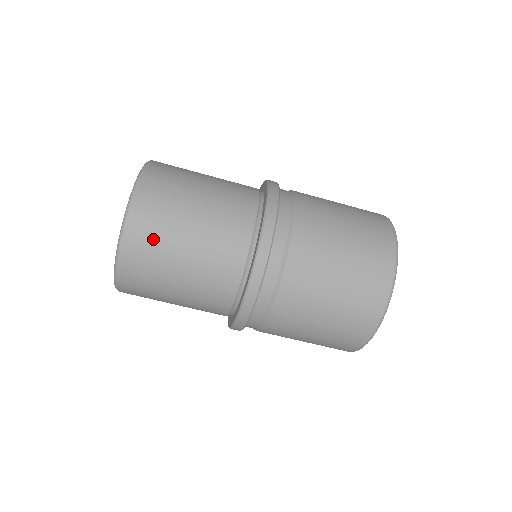
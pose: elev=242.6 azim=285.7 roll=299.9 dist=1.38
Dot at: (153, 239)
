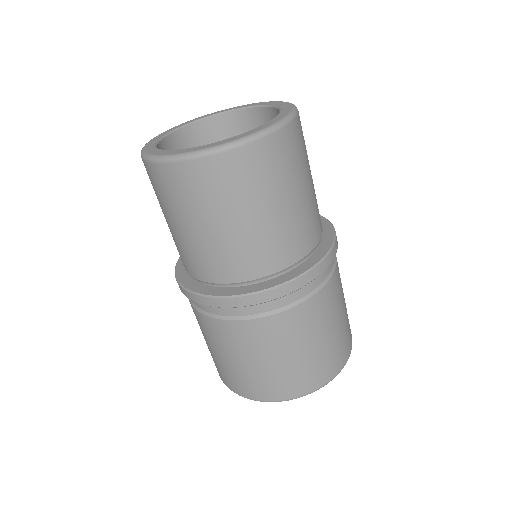
Dot at: (275, 168)
